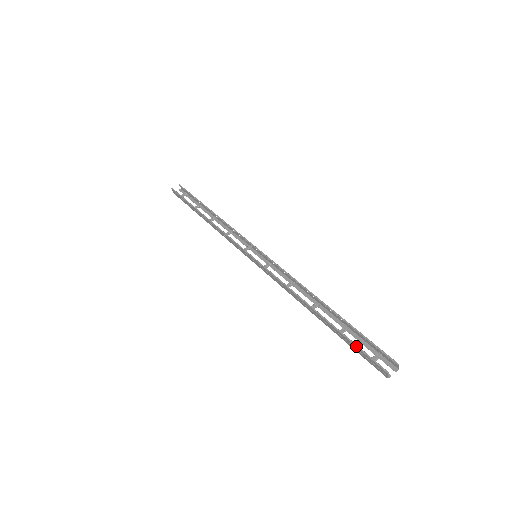
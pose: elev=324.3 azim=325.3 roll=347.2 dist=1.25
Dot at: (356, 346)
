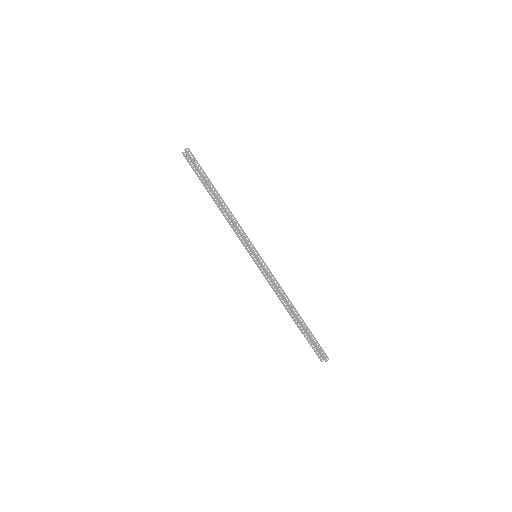
Dot at: occluded
